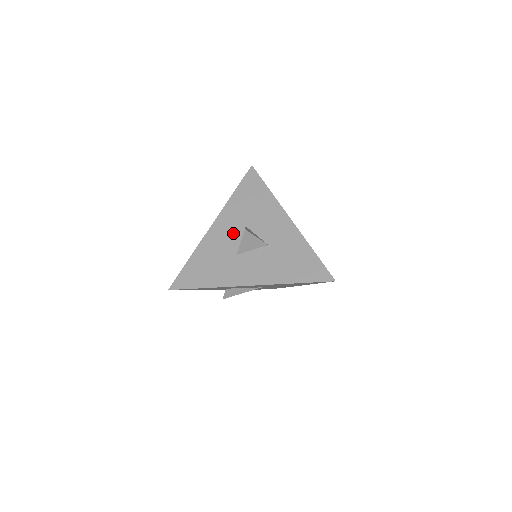
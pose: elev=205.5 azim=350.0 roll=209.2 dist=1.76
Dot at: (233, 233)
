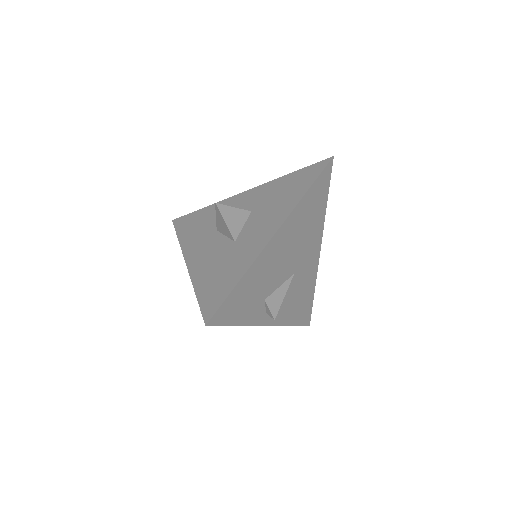
Dot at: (212, 243)
